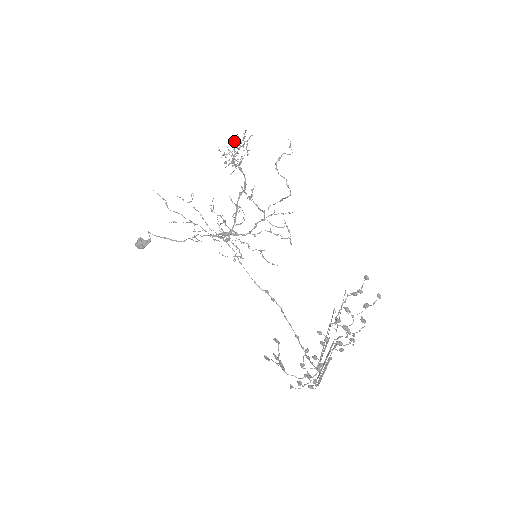
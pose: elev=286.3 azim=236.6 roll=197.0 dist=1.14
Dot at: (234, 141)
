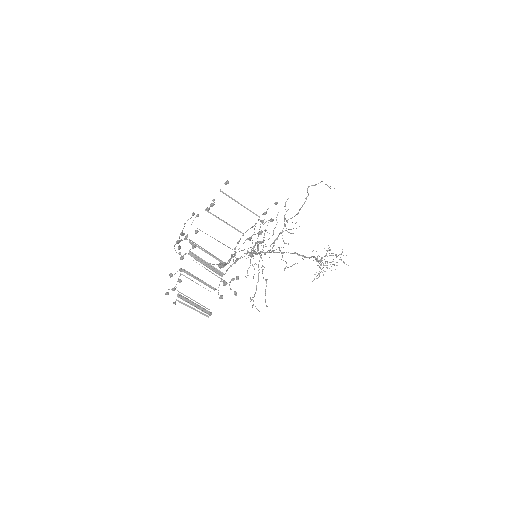
Dot at: occluded
